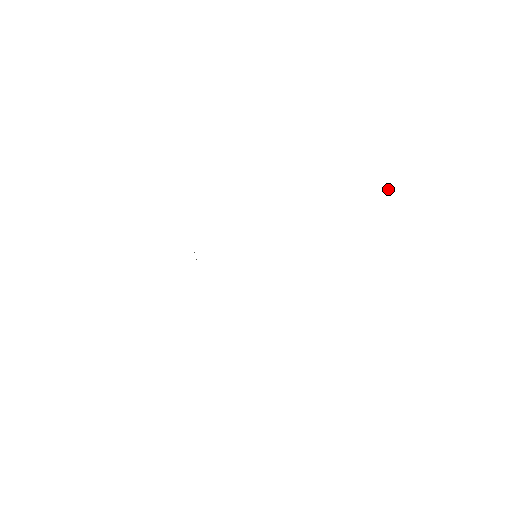
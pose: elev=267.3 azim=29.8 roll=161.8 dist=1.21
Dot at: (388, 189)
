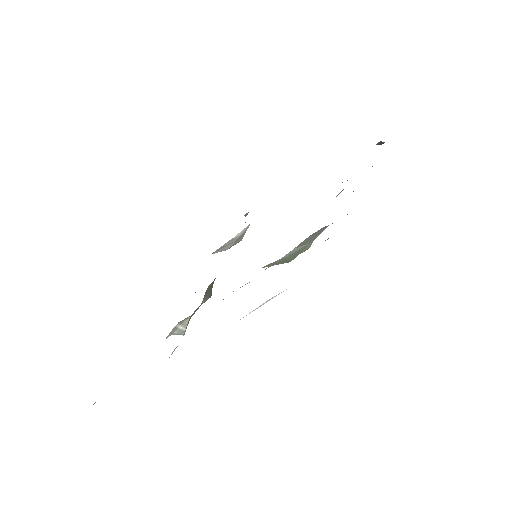
Dot at: occluded
